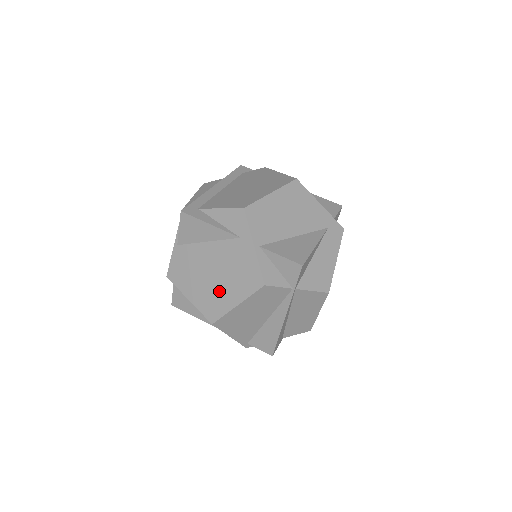
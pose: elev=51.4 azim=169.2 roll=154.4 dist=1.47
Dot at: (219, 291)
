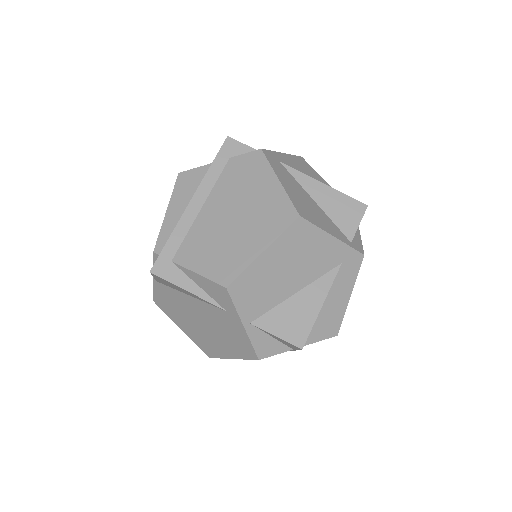
Dot at: (211, 340)
